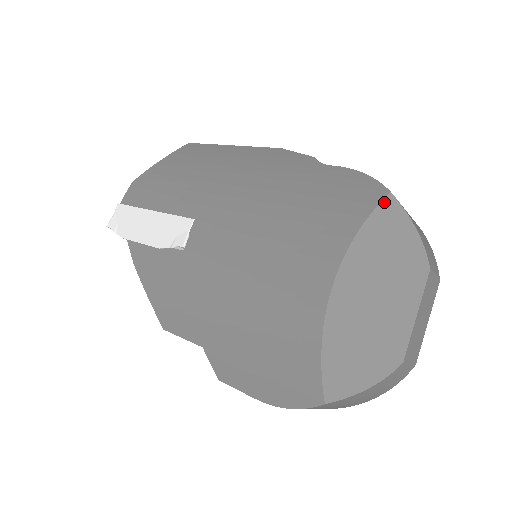
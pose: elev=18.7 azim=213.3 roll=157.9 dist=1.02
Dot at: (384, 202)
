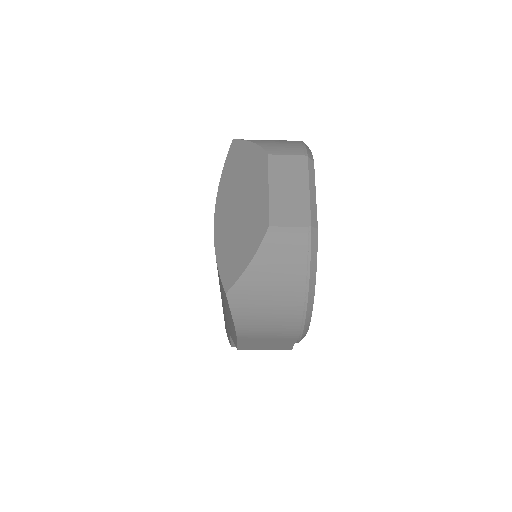
Dot at: (231, 148)
